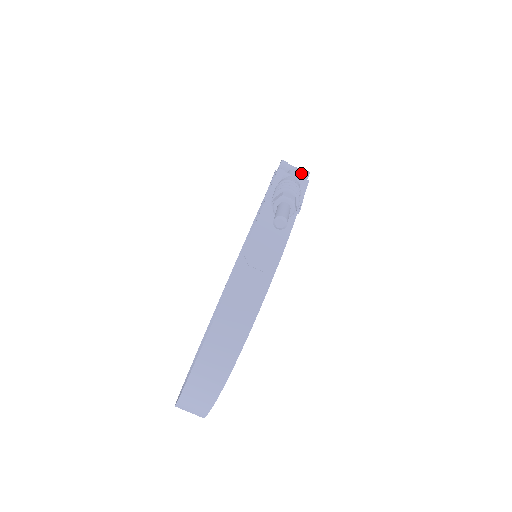
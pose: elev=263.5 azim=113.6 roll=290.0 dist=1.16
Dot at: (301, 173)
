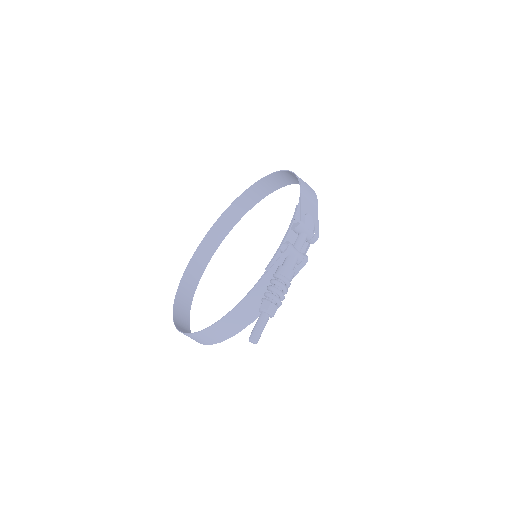
Dot at: (310, 238)
